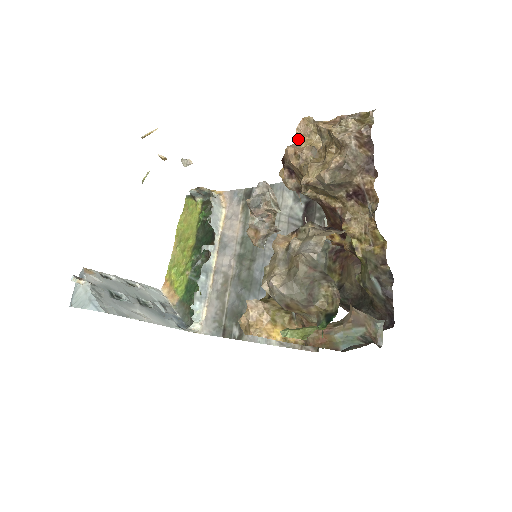
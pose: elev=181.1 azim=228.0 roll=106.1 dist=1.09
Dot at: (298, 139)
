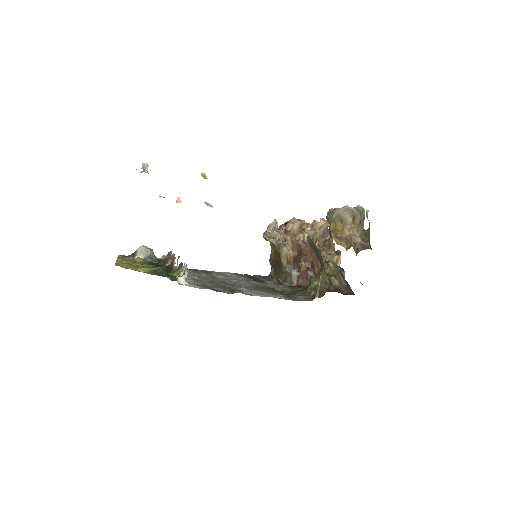
Dot at: occluded
